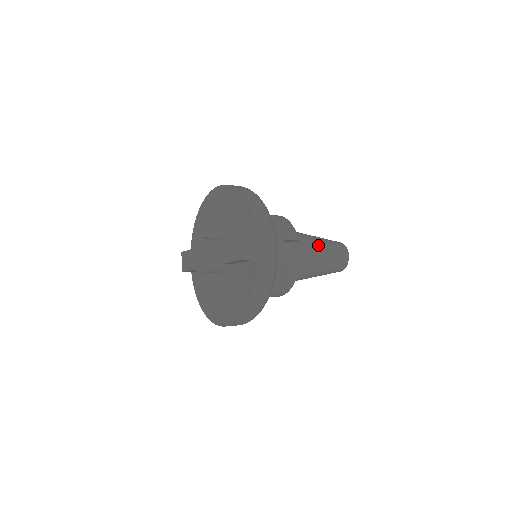
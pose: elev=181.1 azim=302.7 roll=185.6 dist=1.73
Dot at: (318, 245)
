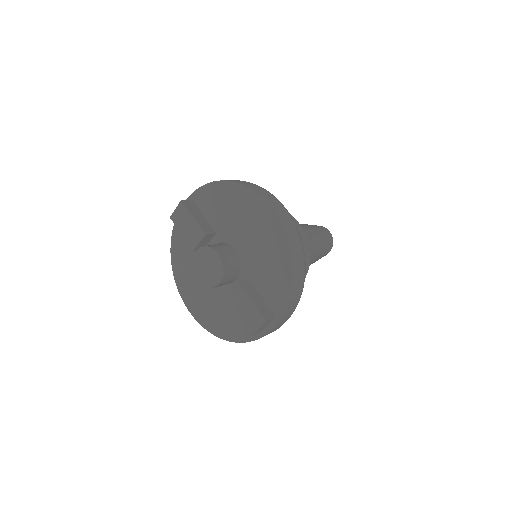
Dot at: (314, 257)
